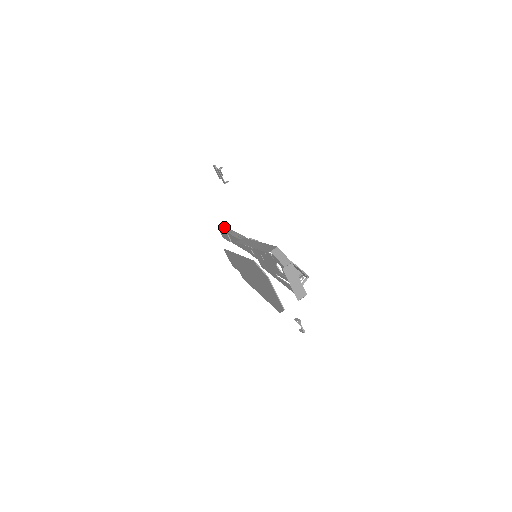
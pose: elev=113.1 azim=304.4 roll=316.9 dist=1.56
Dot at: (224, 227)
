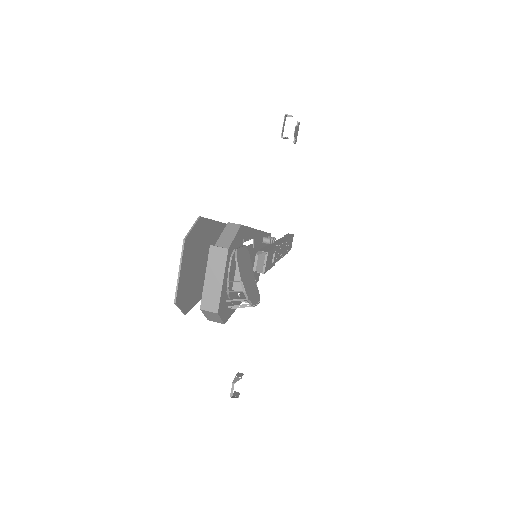
Dot at: (292, 235)
